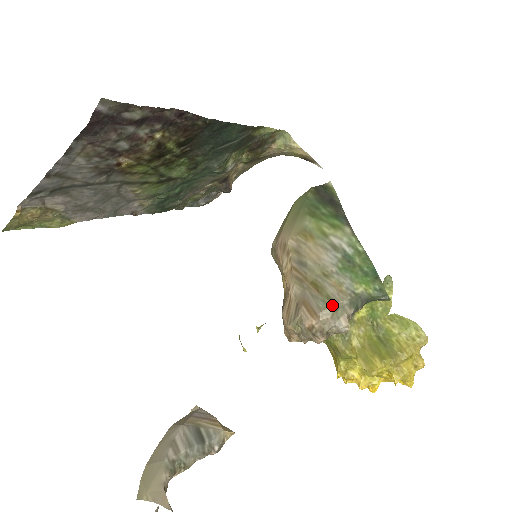
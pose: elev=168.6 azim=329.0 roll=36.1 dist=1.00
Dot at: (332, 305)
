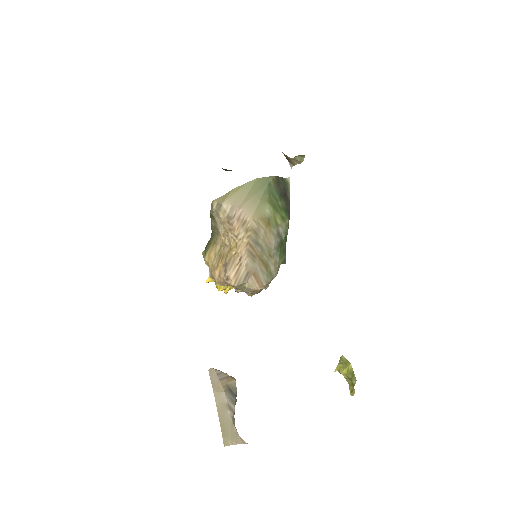
Dot at: (272, 279)
